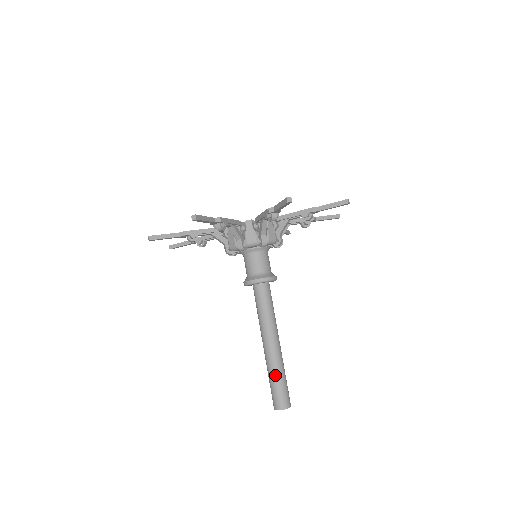
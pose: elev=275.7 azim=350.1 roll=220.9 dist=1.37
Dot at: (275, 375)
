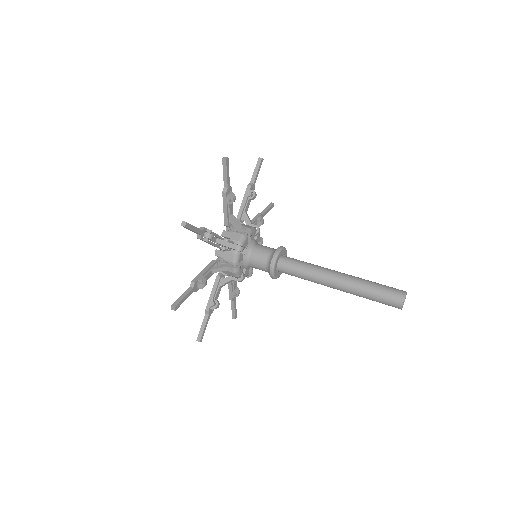
Dot at: (370, 282)
